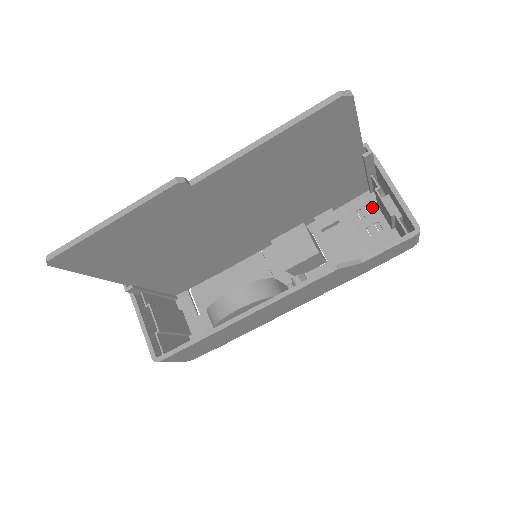
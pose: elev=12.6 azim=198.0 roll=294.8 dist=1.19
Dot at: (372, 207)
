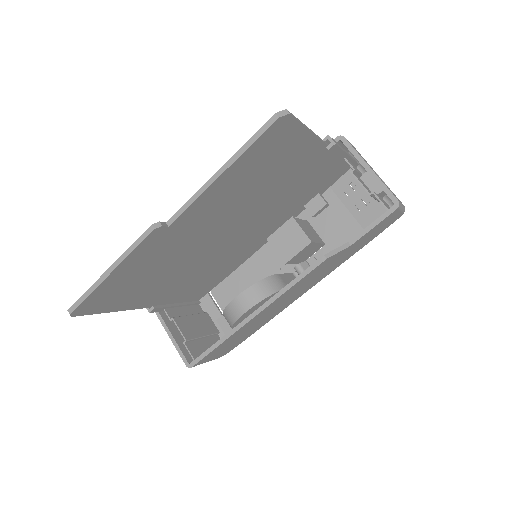
Dot at: (357, 184)
